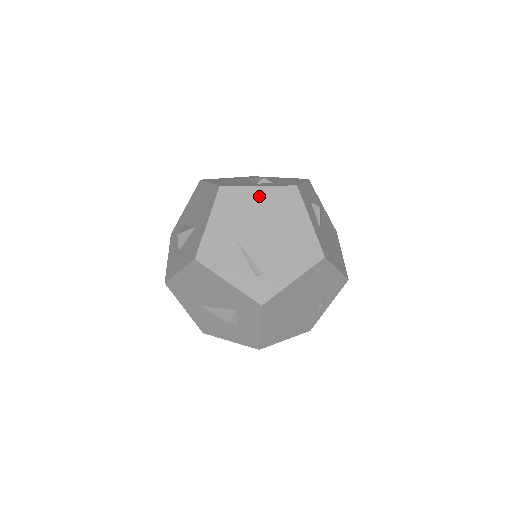
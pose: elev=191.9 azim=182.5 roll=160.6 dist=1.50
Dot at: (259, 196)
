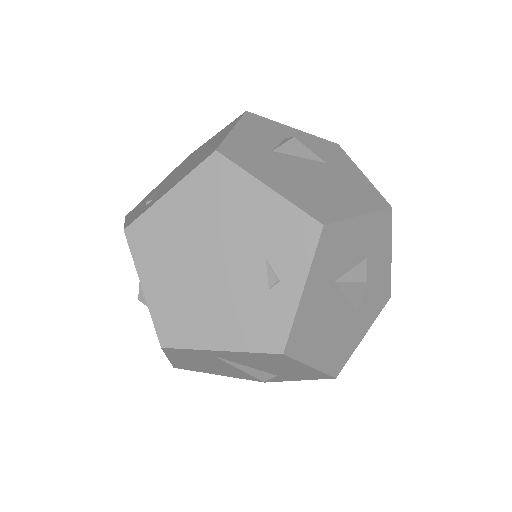
Dot at: (209, 141)
